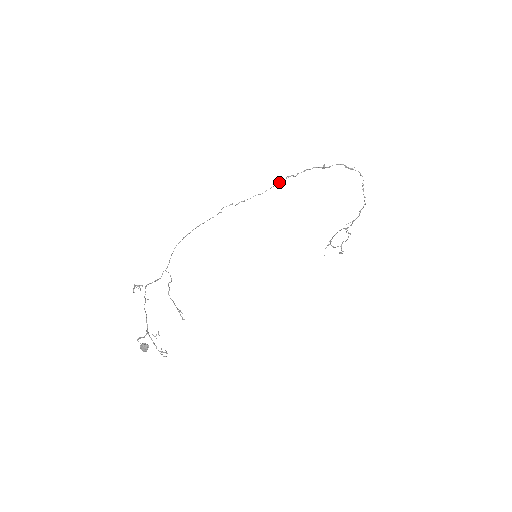
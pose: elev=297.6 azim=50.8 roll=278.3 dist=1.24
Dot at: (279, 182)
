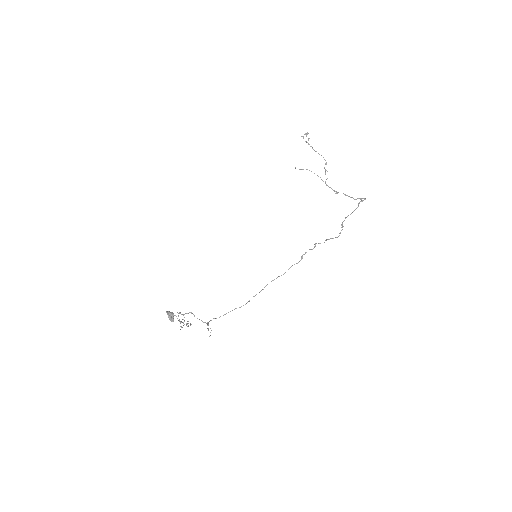
Dot at: occluded
